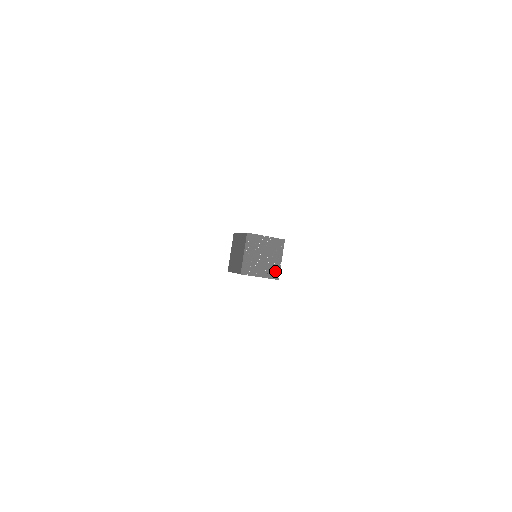
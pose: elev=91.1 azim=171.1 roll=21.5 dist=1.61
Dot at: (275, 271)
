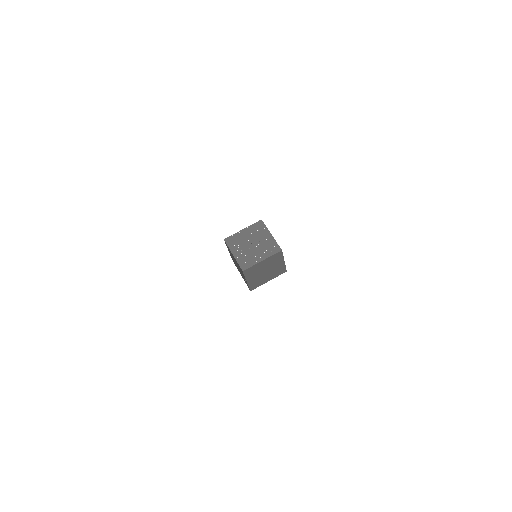
Dot at: (248, 263)
